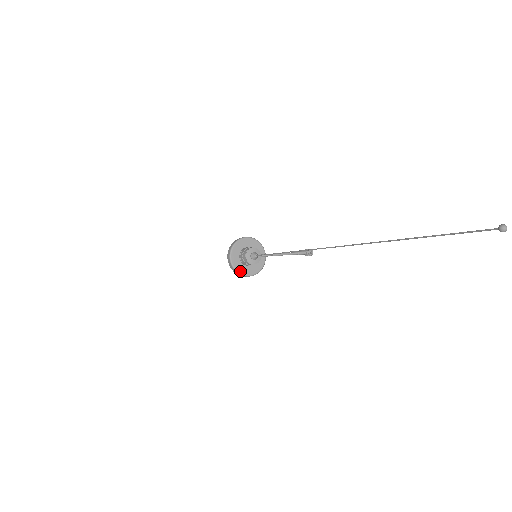
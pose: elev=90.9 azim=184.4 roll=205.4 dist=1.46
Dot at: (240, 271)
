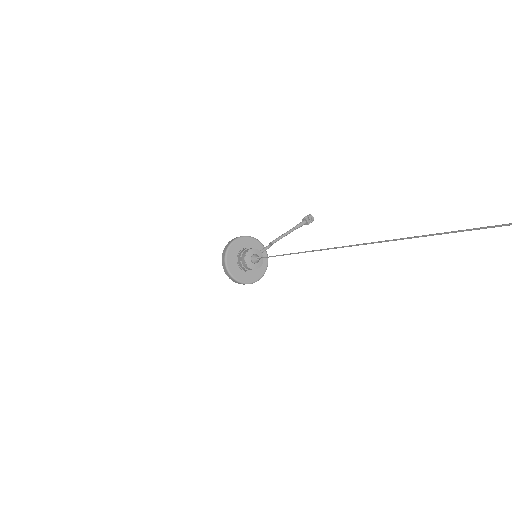
Dot at: (246, 281)
